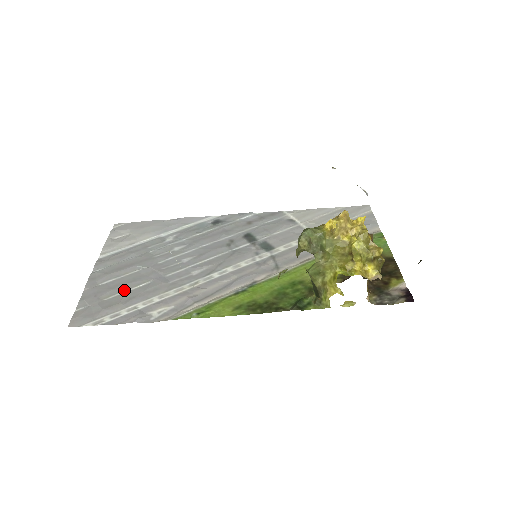
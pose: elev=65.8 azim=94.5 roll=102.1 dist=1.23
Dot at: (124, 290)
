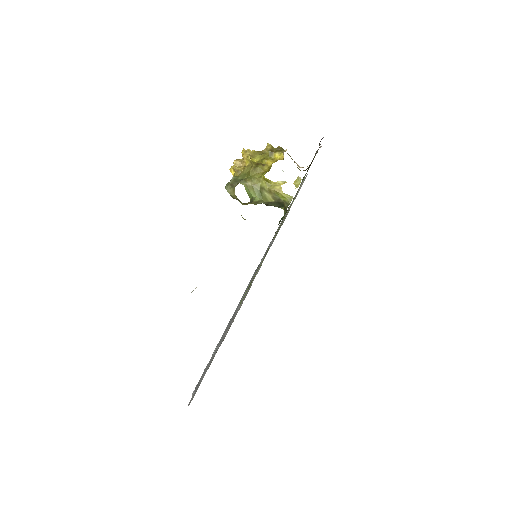
Dot at: occluded
